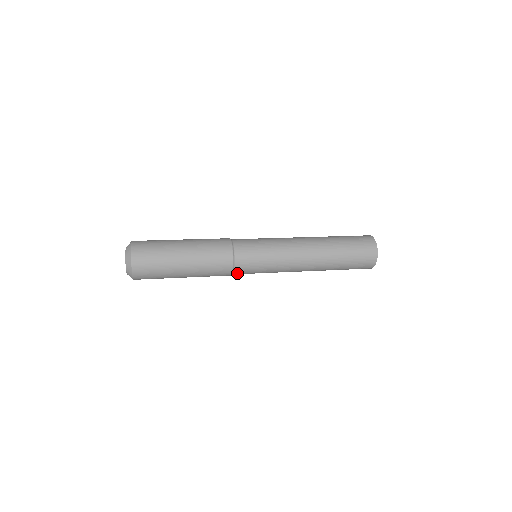
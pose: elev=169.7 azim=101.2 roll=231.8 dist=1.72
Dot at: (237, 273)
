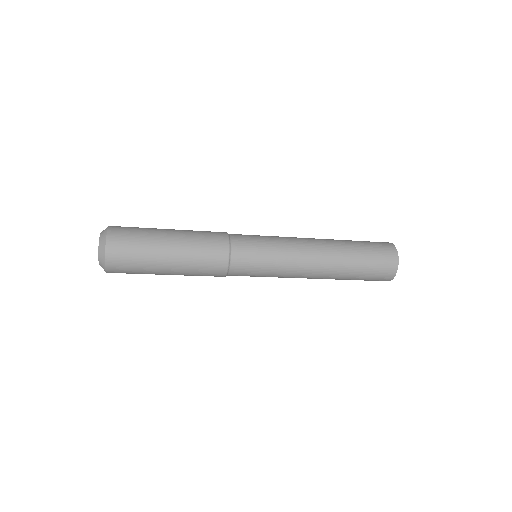
Dot at: (235, 259)
